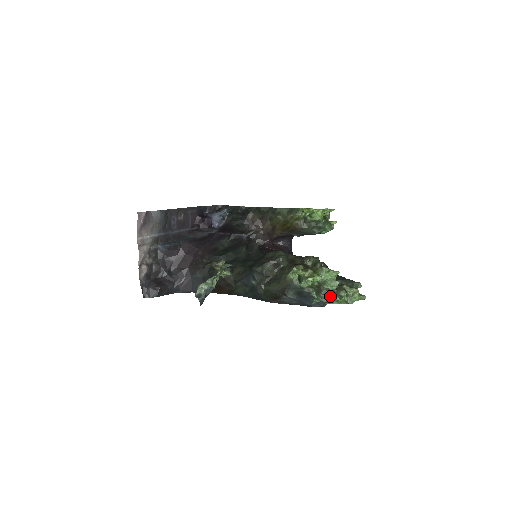
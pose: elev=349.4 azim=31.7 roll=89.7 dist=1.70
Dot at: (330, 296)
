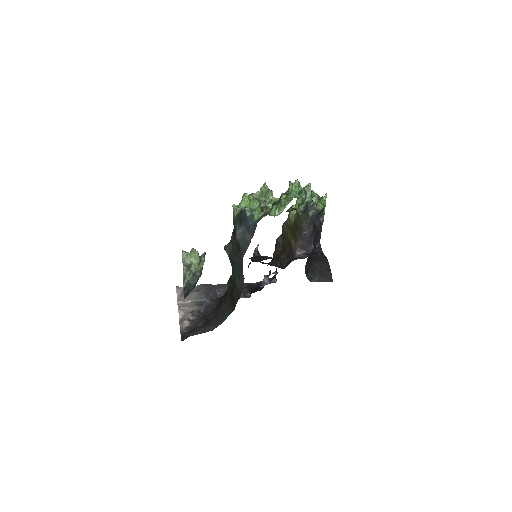
Dot at: occluded
